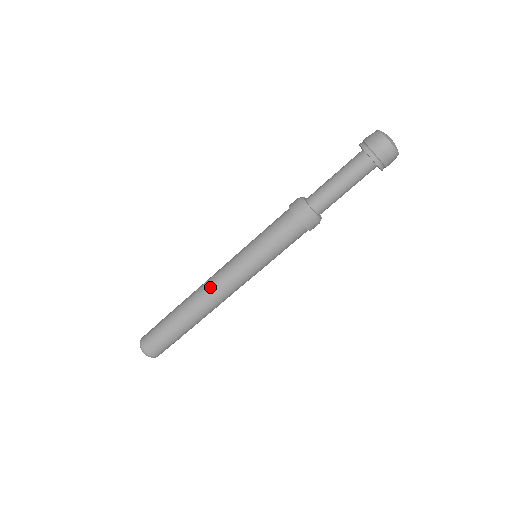
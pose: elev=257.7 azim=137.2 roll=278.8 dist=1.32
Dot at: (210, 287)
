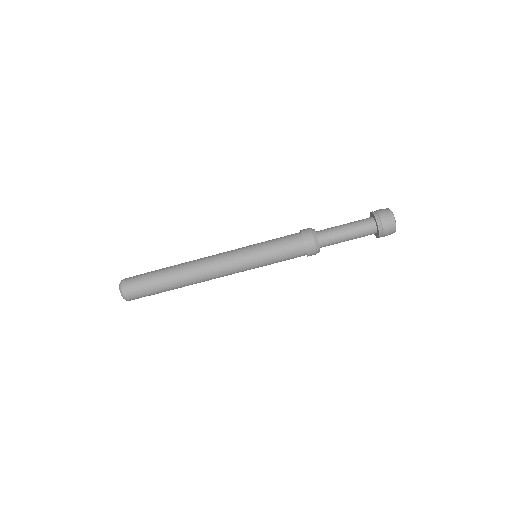
Dot at: (209, 262)
